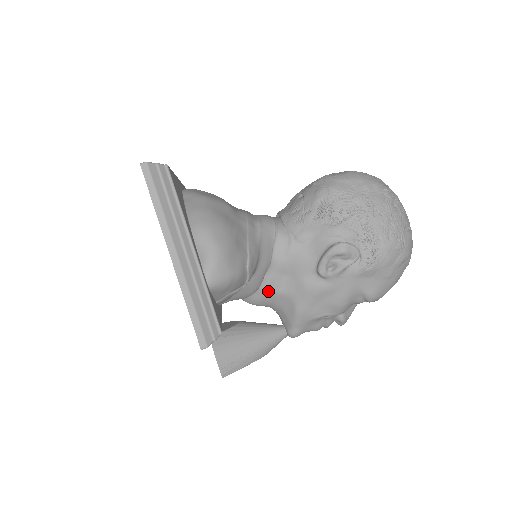
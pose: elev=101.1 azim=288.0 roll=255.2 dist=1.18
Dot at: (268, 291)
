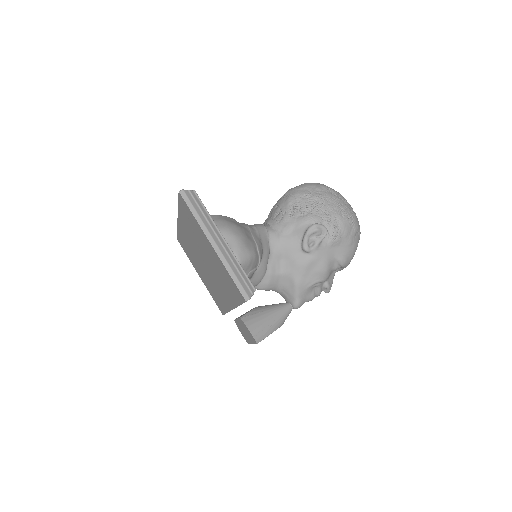
Dot at: (272, 274)
